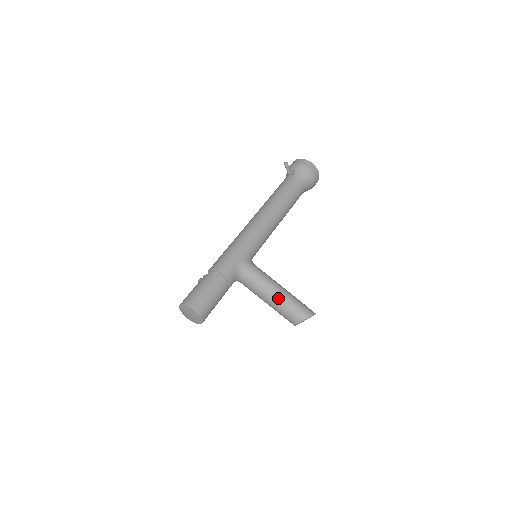
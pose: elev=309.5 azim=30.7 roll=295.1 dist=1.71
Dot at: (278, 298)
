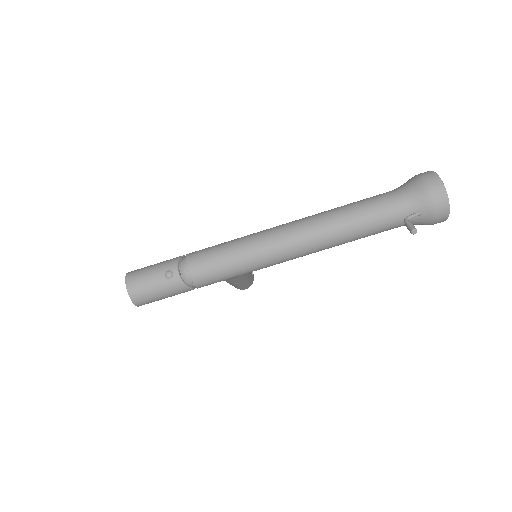
Dot at: (232, 285)
